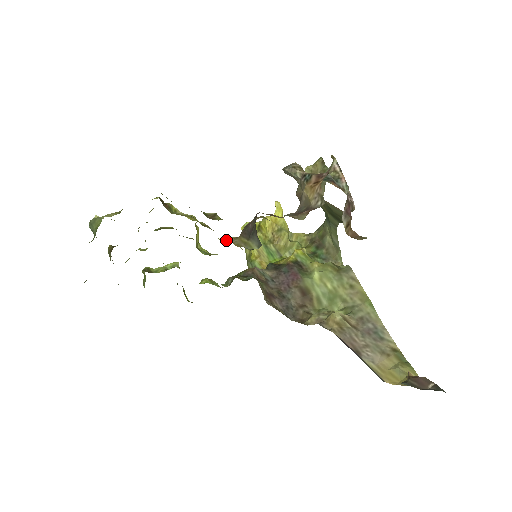
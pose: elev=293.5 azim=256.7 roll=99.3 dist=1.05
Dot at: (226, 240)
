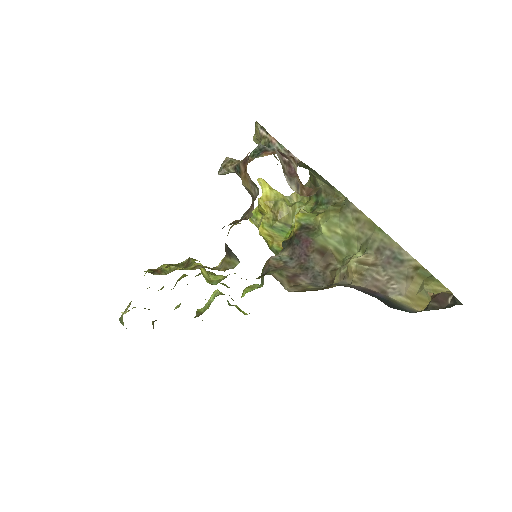
Dot at: occluded
